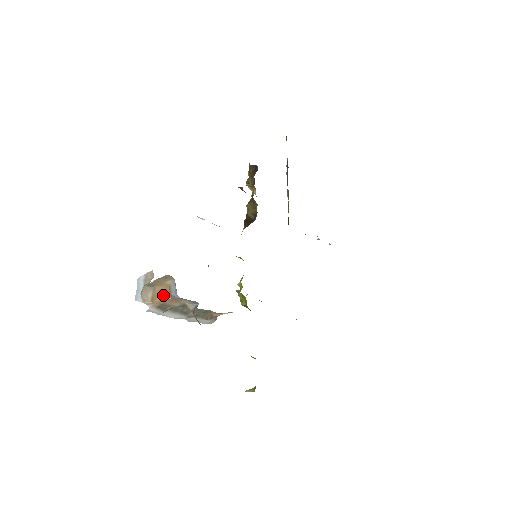
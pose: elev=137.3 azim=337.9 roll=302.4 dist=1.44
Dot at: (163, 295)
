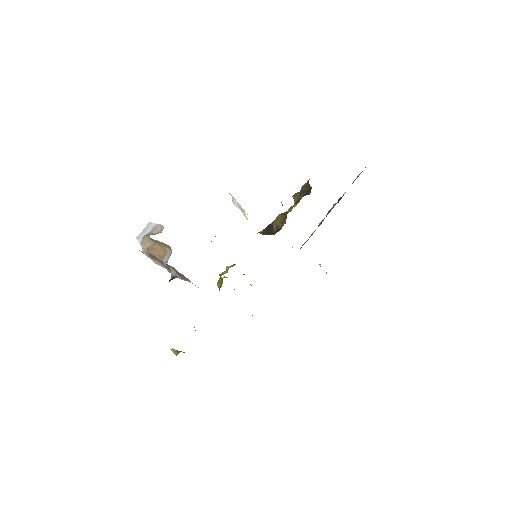
Dot at: (157, 253)
